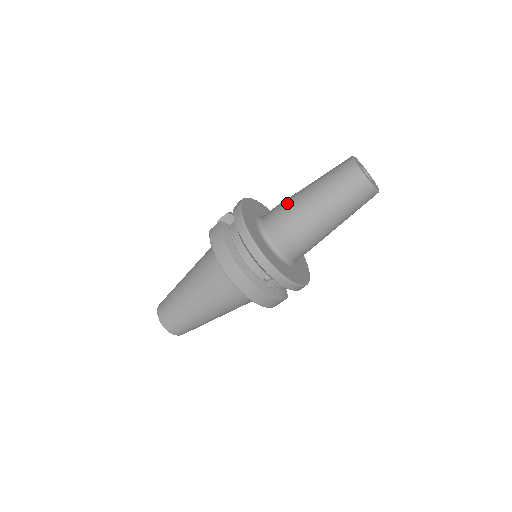
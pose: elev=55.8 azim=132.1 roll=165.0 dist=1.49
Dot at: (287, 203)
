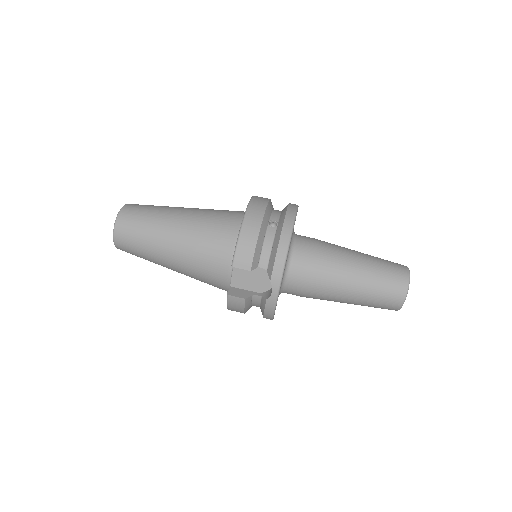
Dot at: occluded
